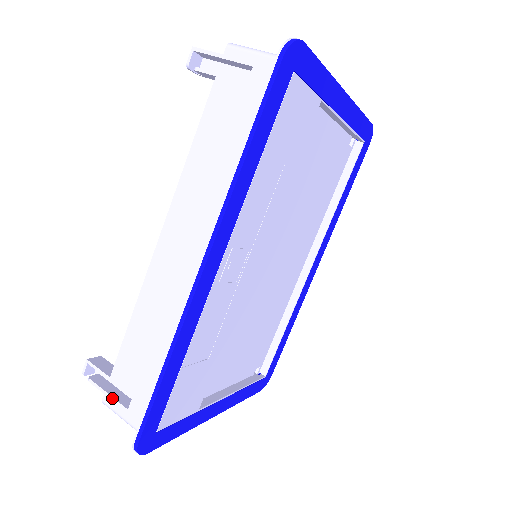
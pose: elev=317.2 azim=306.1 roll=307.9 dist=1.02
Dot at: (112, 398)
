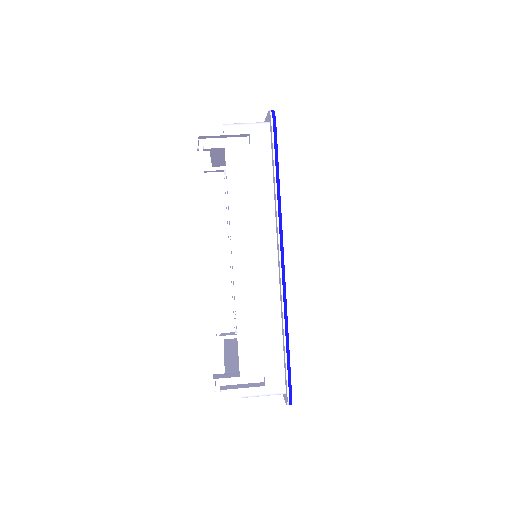
Dot at: (249, 388)
